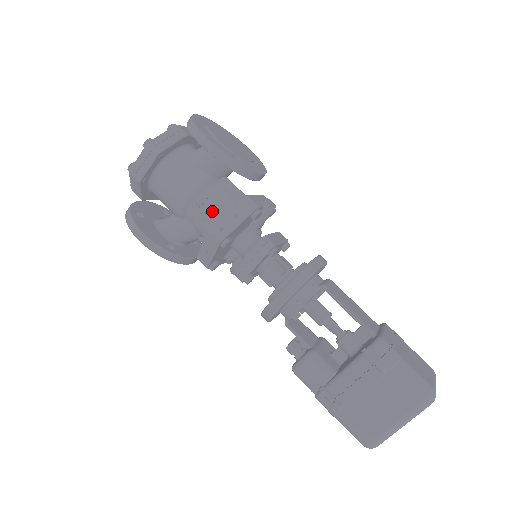
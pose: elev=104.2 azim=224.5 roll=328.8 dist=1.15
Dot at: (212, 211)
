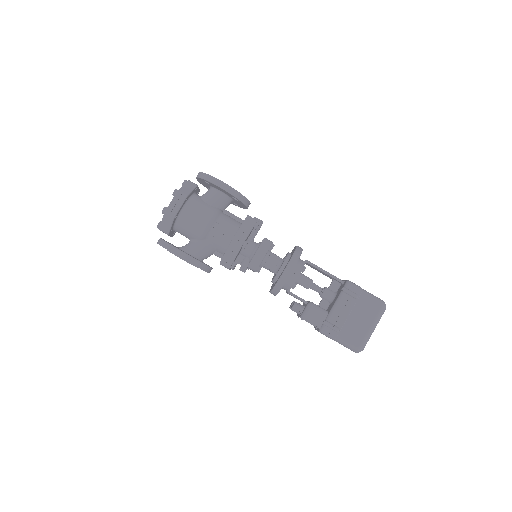
Dot at: (227, 229)
